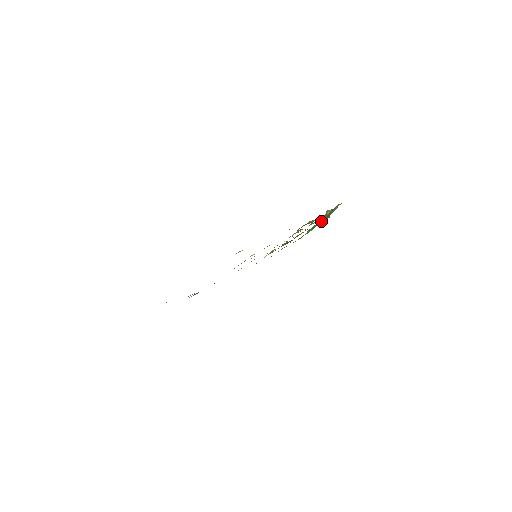
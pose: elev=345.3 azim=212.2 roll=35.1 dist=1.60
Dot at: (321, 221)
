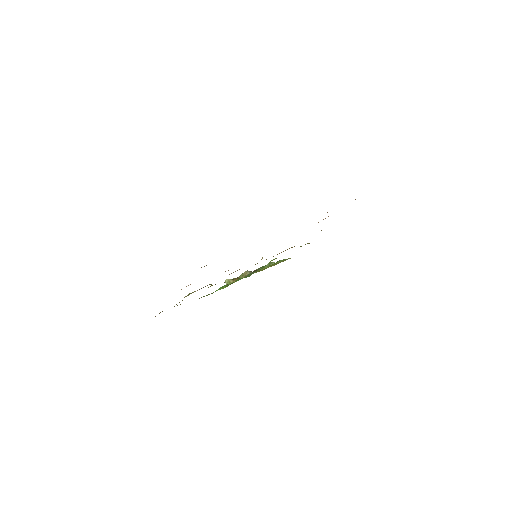
Dot at: occluded
